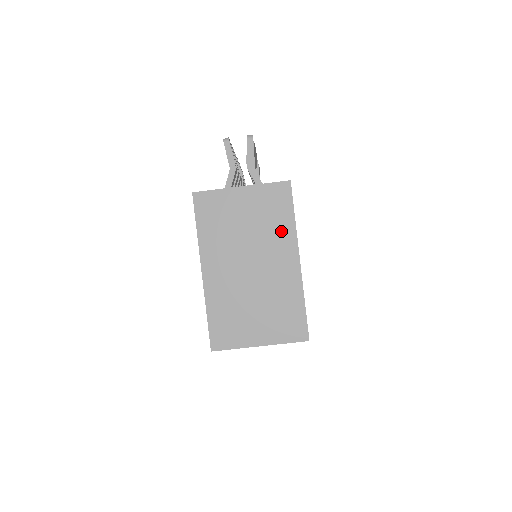
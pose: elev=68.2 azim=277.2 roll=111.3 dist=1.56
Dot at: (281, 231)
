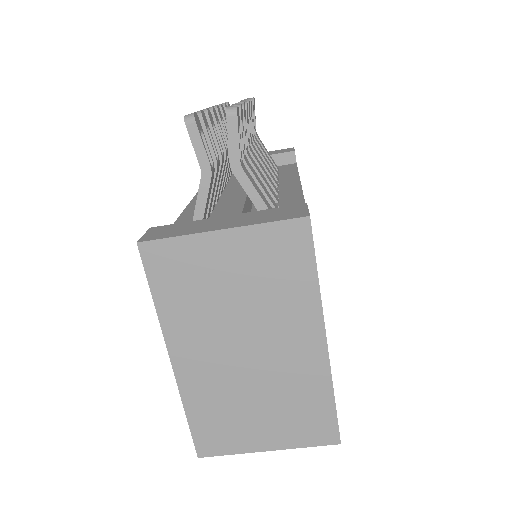
Dot at: (295, 299)
